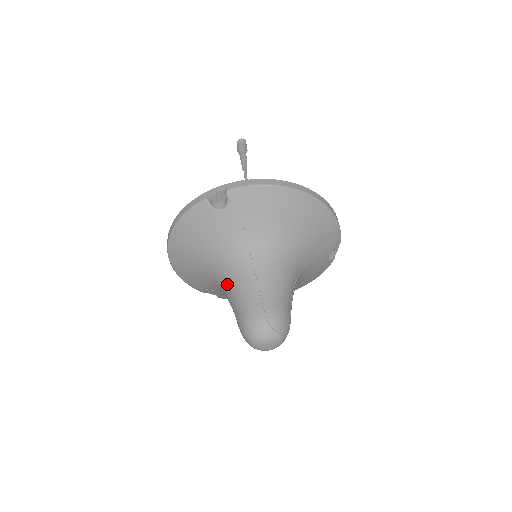
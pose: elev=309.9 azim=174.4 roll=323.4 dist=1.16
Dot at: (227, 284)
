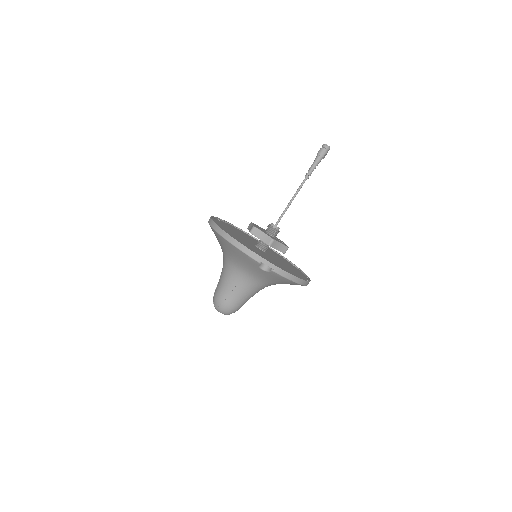
Dot at: (229, 276)
